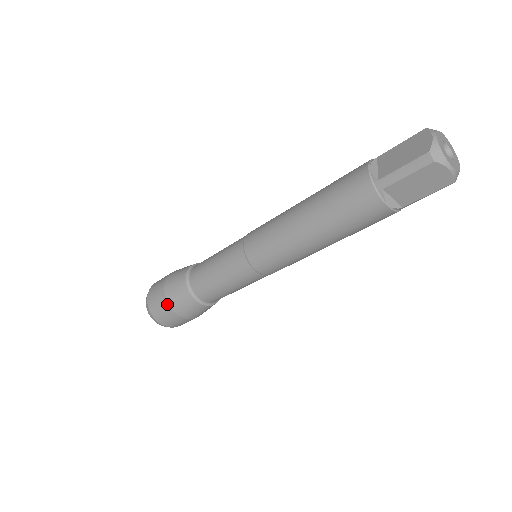
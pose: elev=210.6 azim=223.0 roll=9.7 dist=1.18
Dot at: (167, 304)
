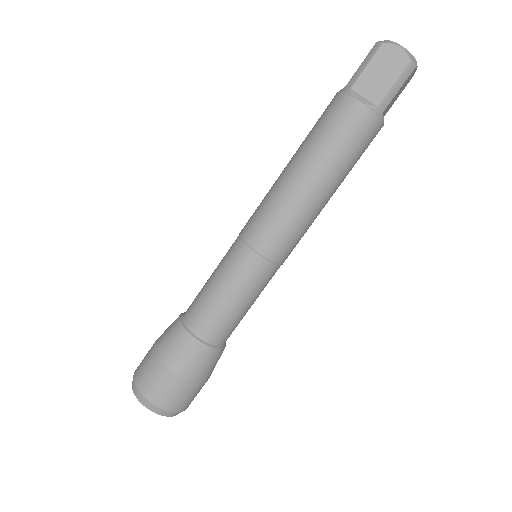
Dot at: (155, 354)
